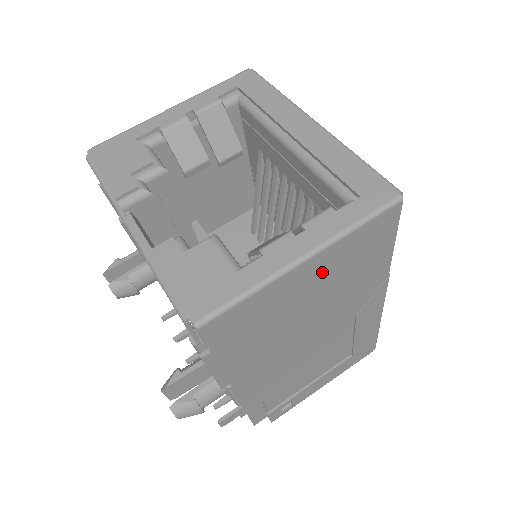
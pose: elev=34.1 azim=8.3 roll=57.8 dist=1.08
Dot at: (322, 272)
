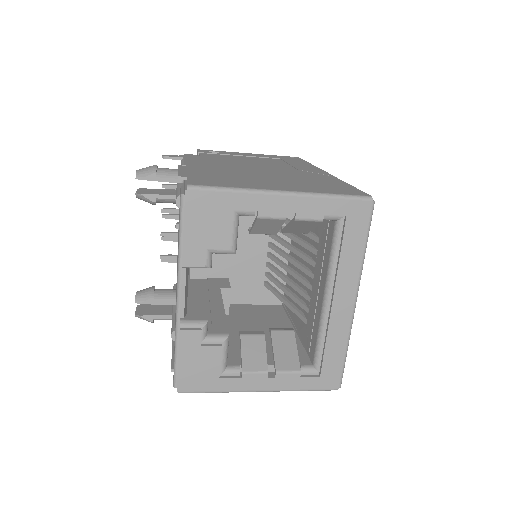
Dot at: occluded
